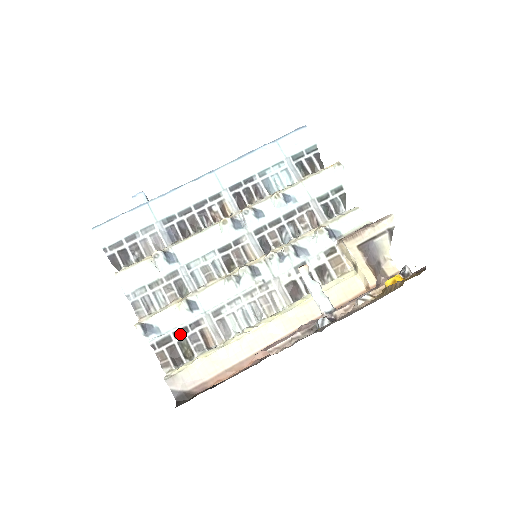
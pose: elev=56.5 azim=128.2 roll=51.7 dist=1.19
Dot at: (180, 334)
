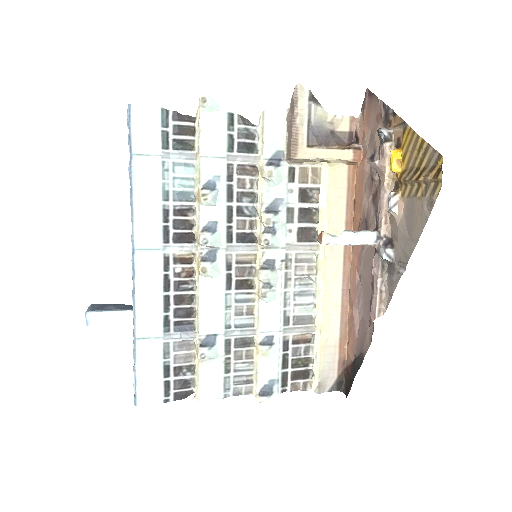
Dot at: (286, 363)
